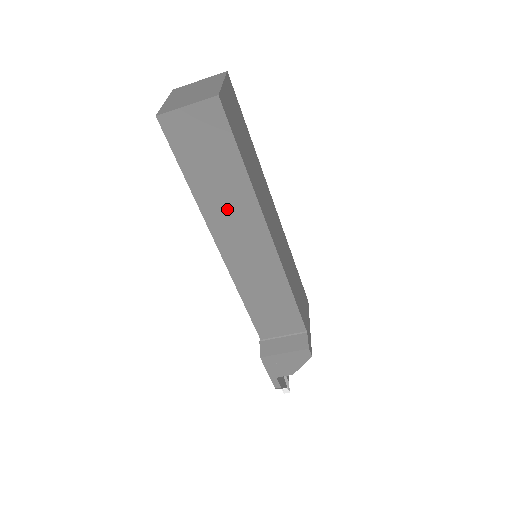
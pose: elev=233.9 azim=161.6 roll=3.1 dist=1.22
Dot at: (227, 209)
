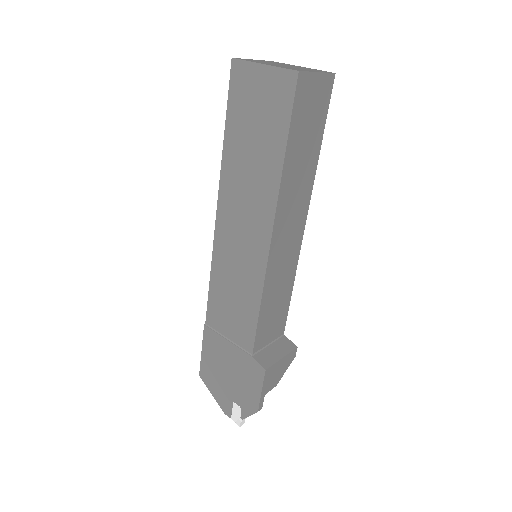
Dot at: (295, 189)
